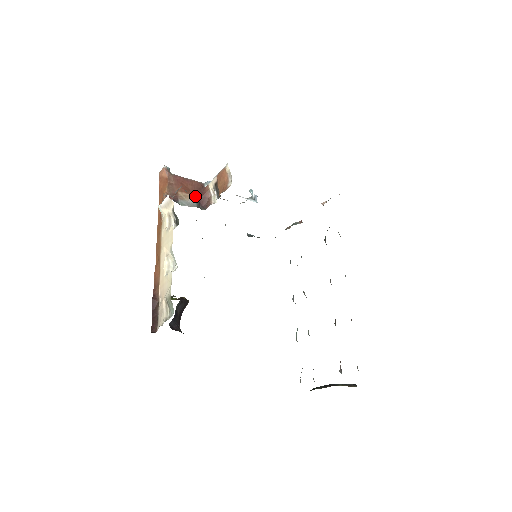
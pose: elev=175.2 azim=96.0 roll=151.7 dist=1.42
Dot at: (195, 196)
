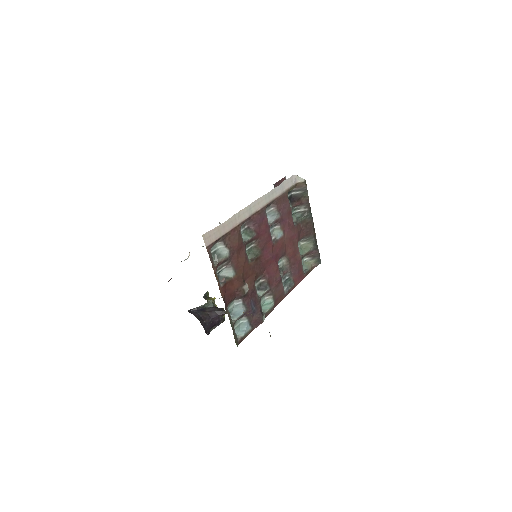
Dot at: occluded
